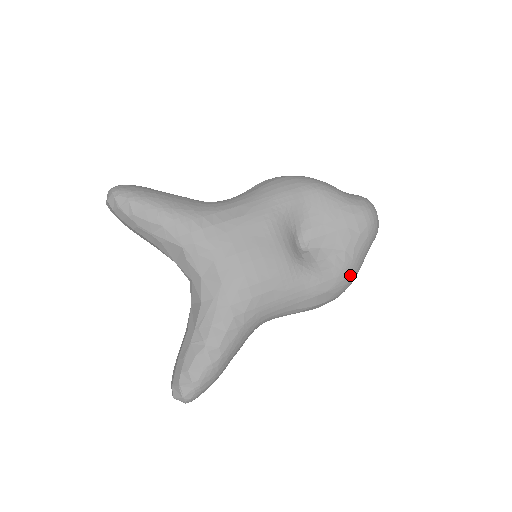
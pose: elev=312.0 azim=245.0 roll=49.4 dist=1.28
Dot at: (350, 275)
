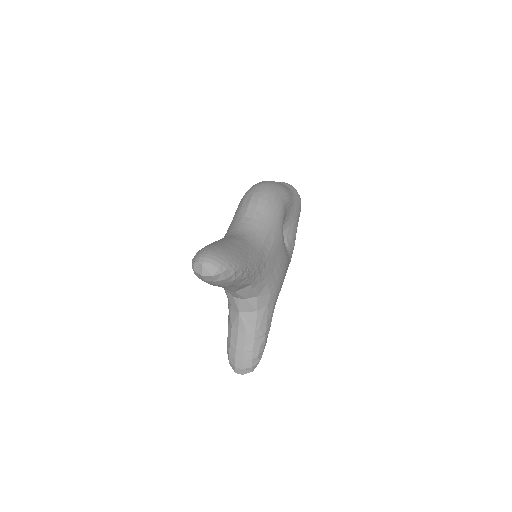
Dot at: occluded
